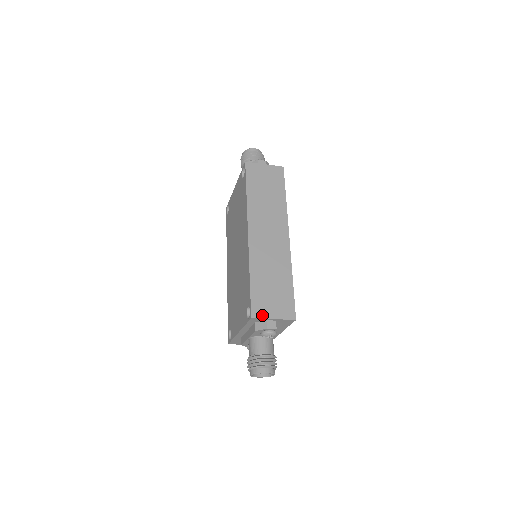
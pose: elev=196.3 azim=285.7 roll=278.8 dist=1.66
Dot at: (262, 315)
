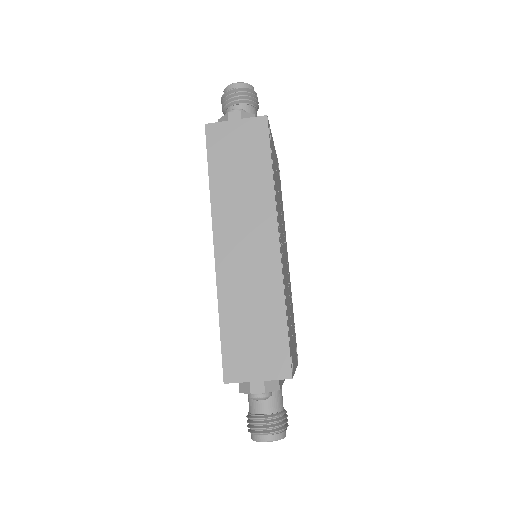
Dot at: (239, 377)
